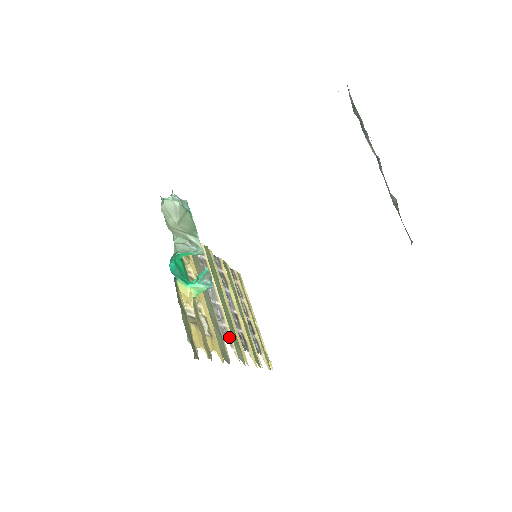
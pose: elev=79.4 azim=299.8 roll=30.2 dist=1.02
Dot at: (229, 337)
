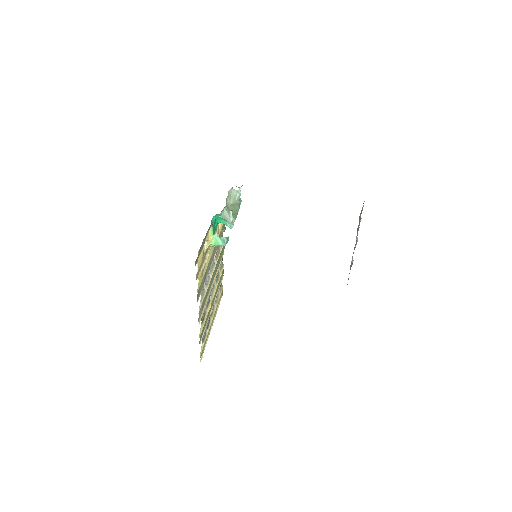
Dot at: (203, 296)
